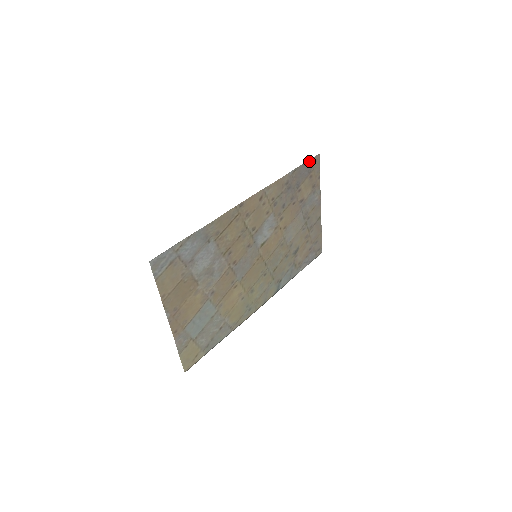
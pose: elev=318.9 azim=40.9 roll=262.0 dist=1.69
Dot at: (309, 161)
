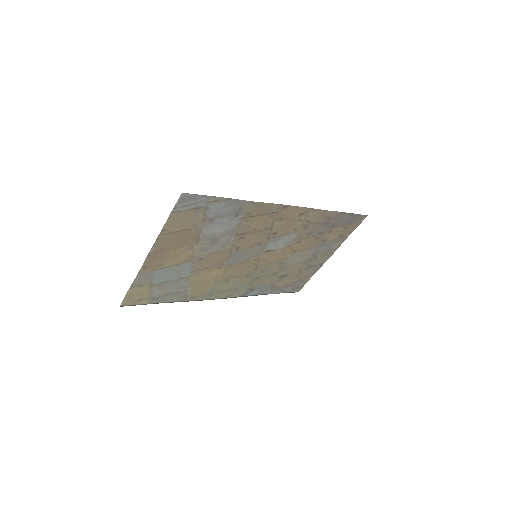
Dot at: (357, 215)
